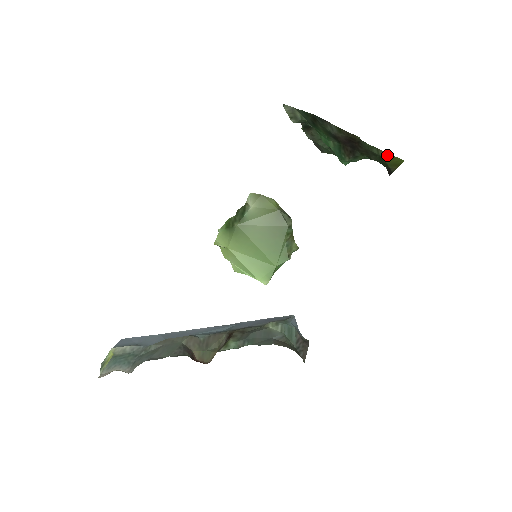
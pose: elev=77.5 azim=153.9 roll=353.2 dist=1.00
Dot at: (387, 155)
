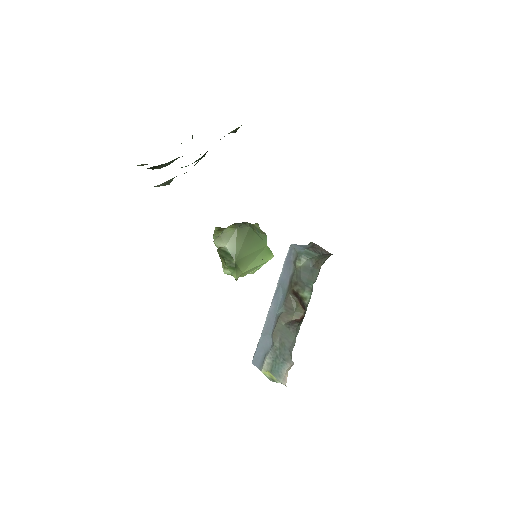
Dot at: (230, 132)
